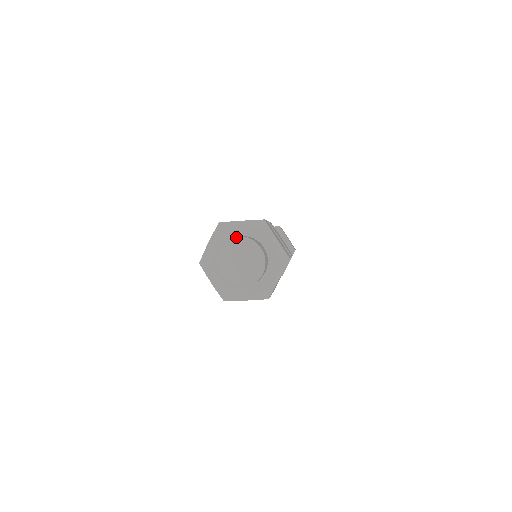
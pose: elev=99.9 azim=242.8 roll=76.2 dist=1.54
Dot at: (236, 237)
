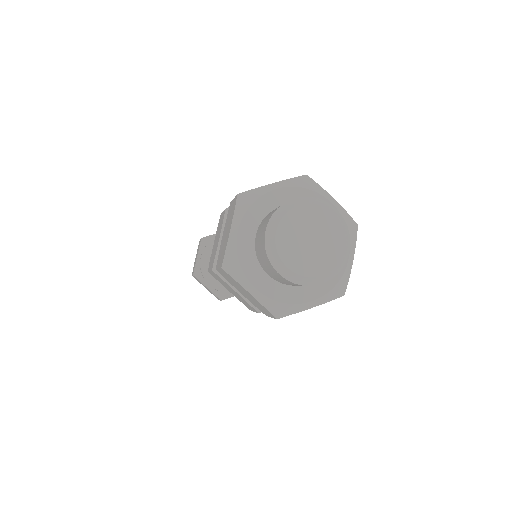
Dot at: (294, 200)
